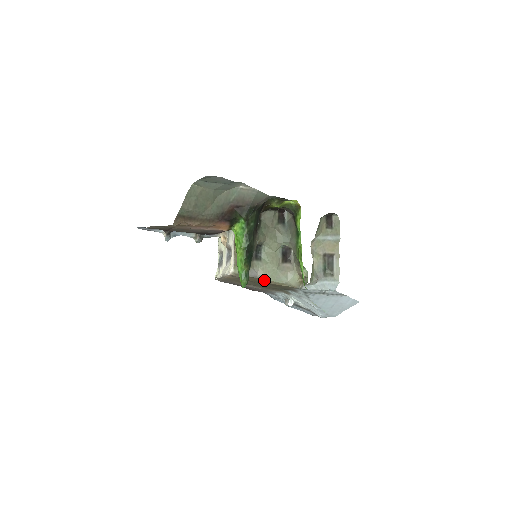
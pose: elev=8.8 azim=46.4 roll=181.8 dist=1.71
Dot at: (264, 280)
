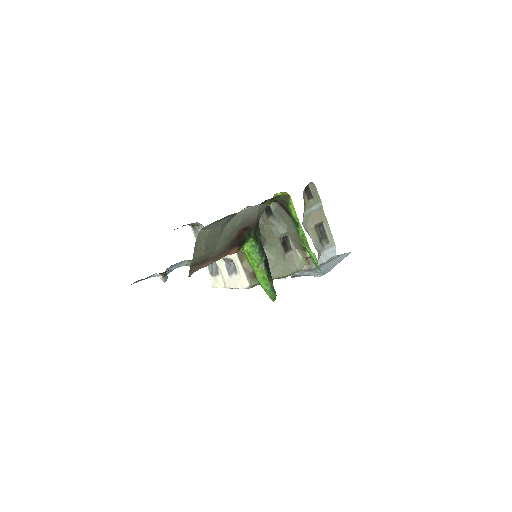
Dot at: (277, 278)
